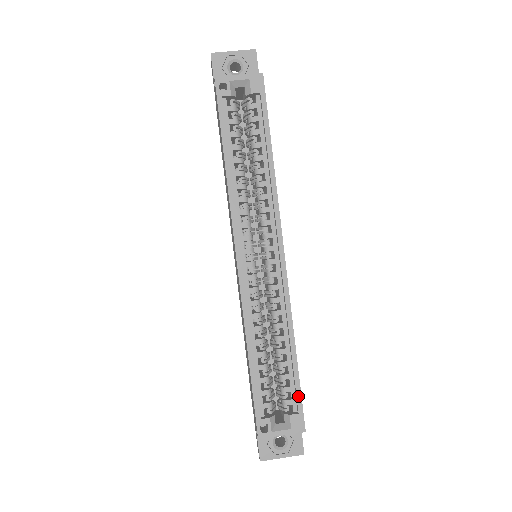
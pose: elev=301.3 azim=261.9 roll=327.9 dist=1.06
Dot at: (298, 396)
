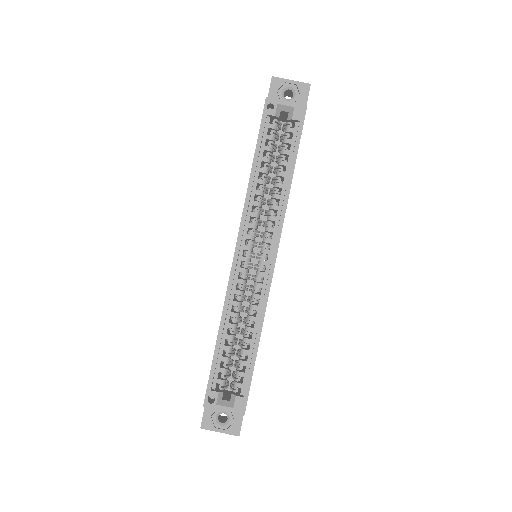
Dot at: (248, 382)
